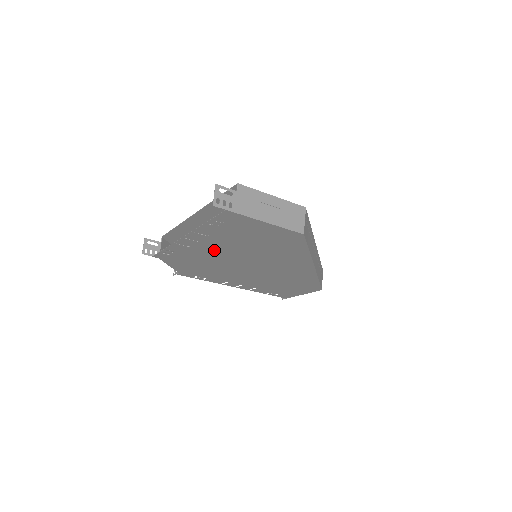
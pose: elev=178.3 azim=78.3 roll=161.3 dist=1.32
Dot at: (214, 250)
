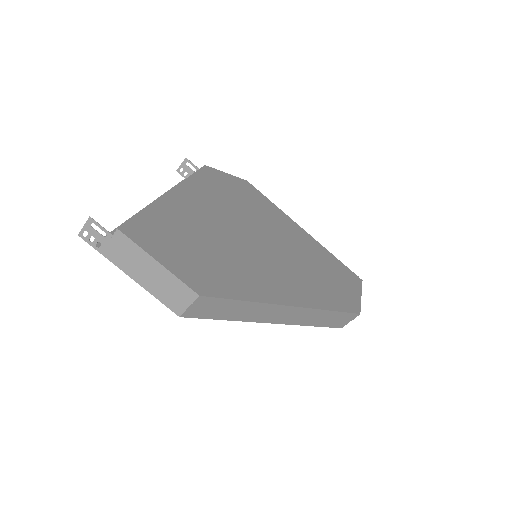
Dot at: occluded
